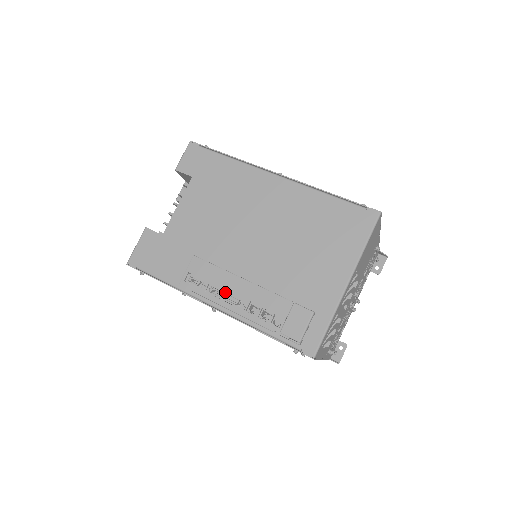
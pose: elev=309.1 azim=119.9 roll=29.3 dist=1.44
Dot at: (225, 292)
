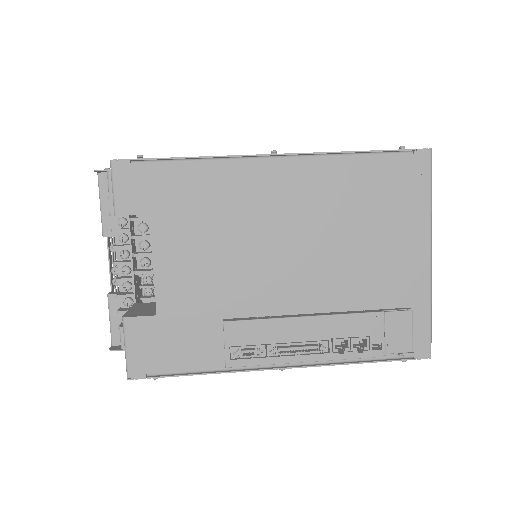
Dot at: (293, 344)
